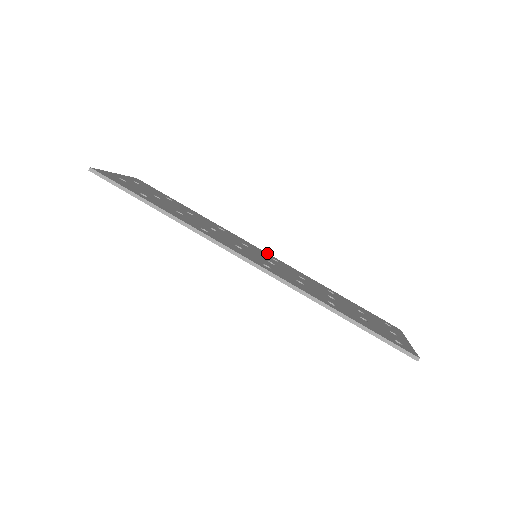
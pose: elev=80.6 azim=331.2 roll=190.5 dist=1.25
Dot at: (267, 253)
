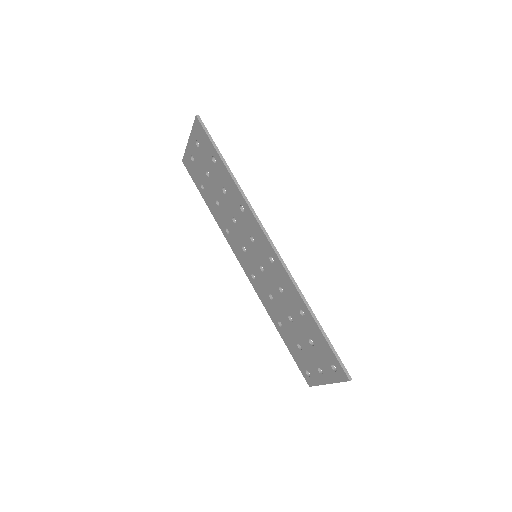
Dot at: occluded
